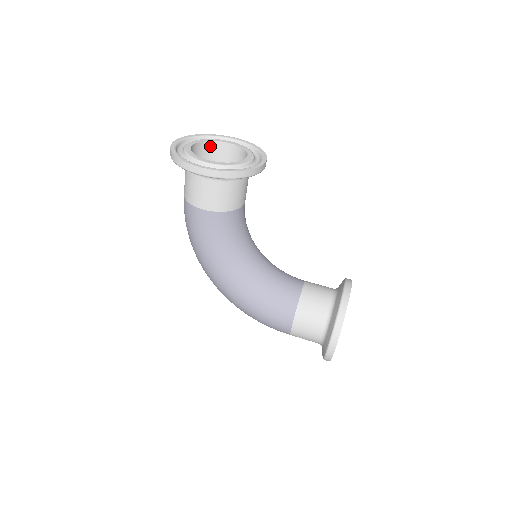
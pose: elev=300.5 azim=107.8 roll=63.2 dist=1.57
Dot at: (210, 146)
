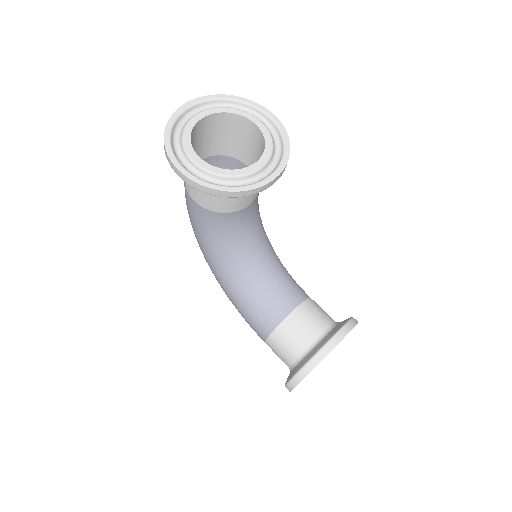
Dot at: (233, 118)
